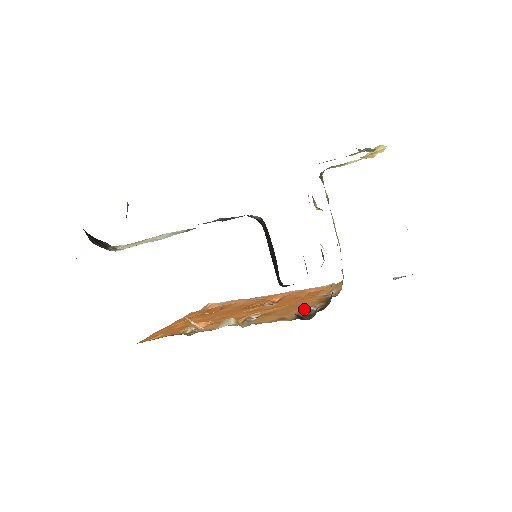
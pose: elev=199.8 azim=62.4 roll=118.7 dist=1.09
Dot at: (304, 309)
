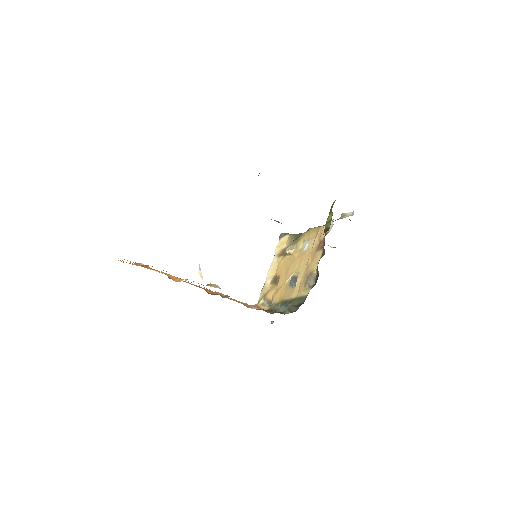
Dot at: occluded
